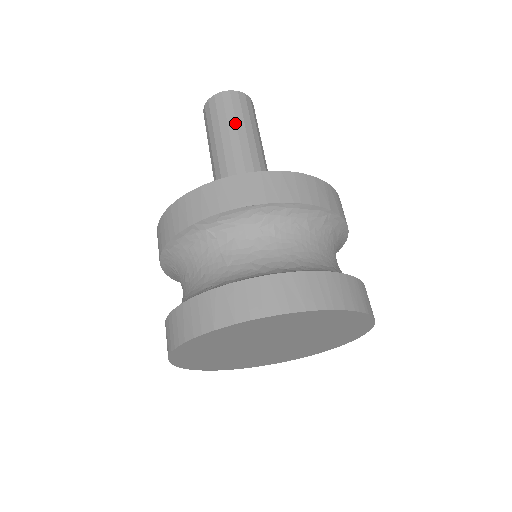
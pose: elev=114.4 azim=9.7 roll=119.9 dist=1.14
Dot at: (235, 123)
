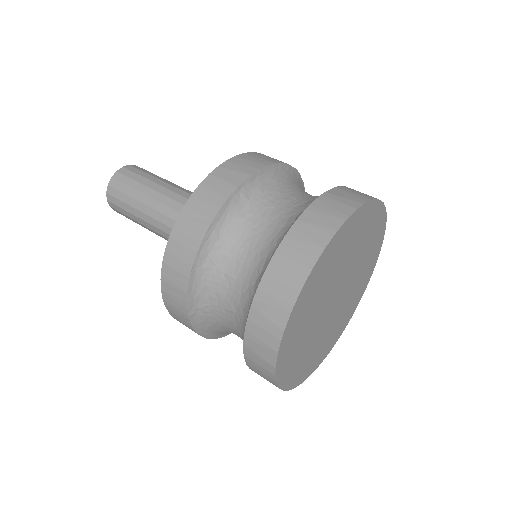
Dot at: (136, 201)
